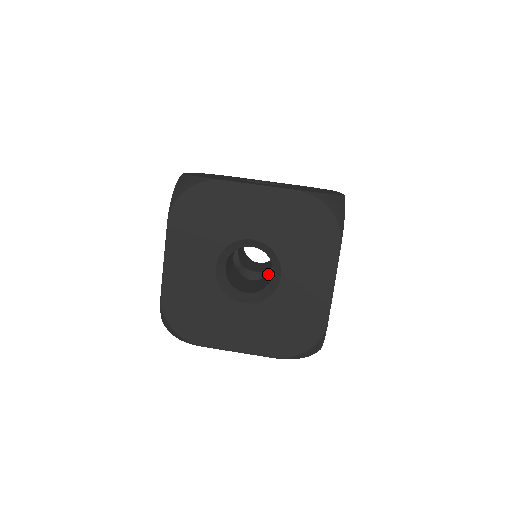
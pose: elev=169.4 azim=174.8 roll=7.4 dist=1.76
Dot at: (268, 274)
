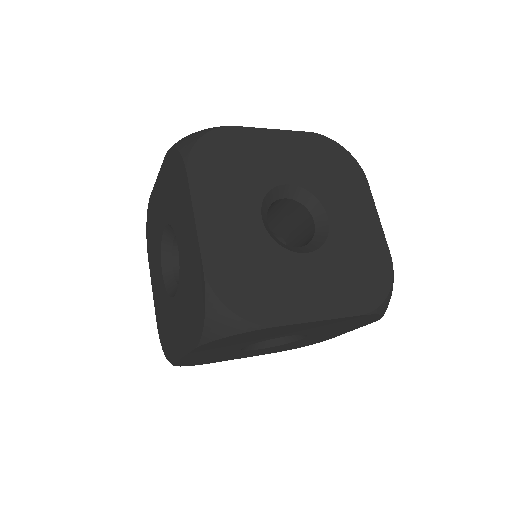
Dot at: occluded
